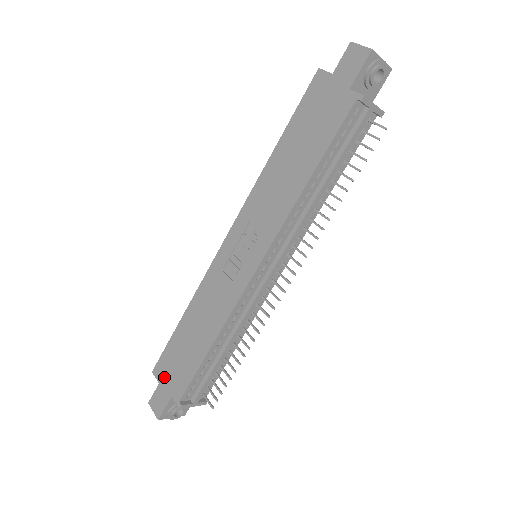
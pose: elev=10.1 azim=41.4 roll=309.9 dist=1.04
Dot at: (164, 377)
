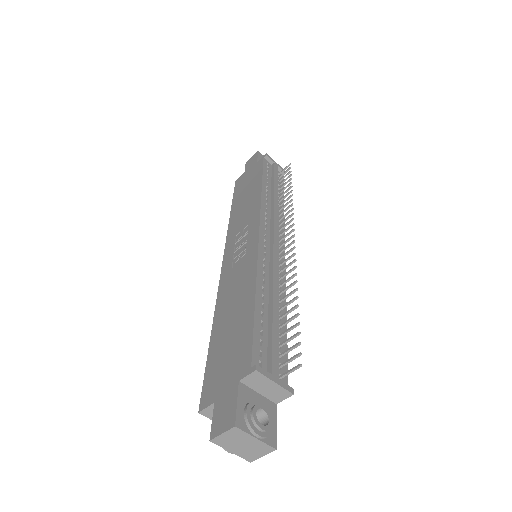
Dot at: (218, 387)
